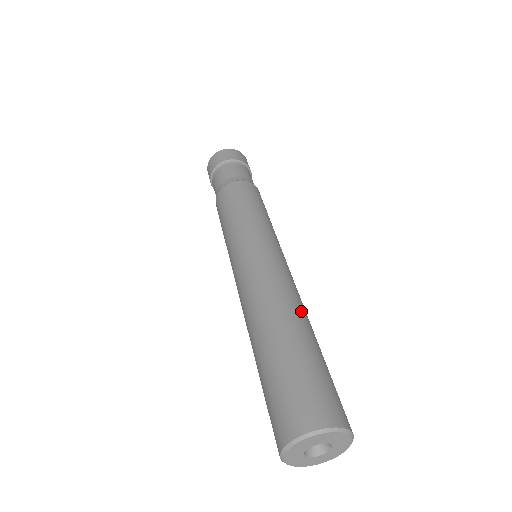
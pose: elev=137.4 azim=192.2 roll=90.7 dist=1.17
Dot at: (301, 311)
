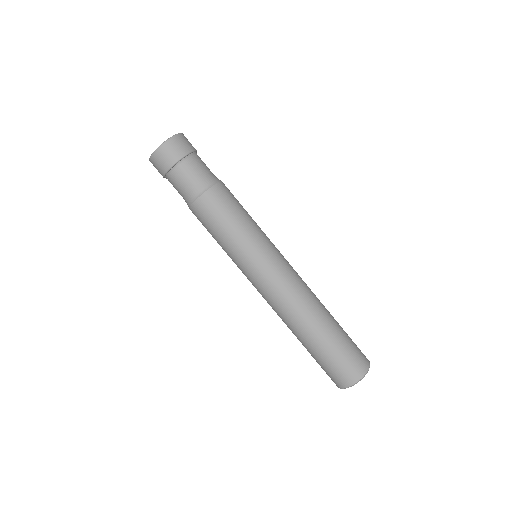
Dot at: (306, 317)
